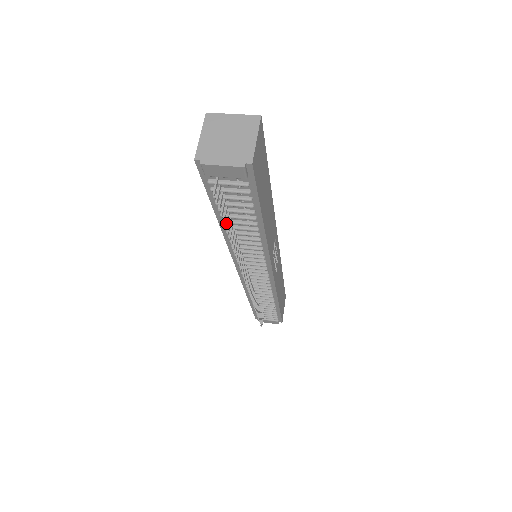
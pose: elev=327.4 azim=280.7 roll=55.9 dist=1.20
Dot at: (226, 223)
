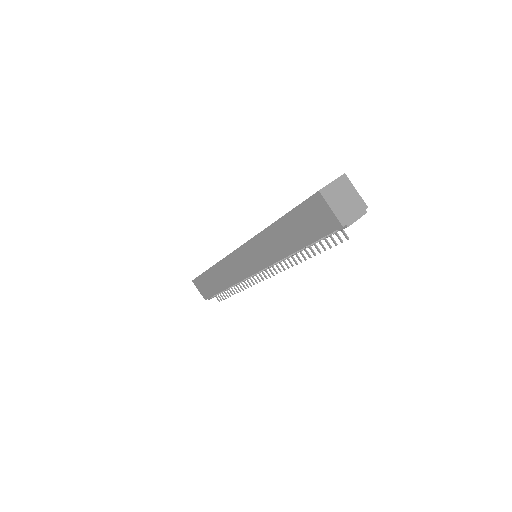
Dot at: (319, 250)
